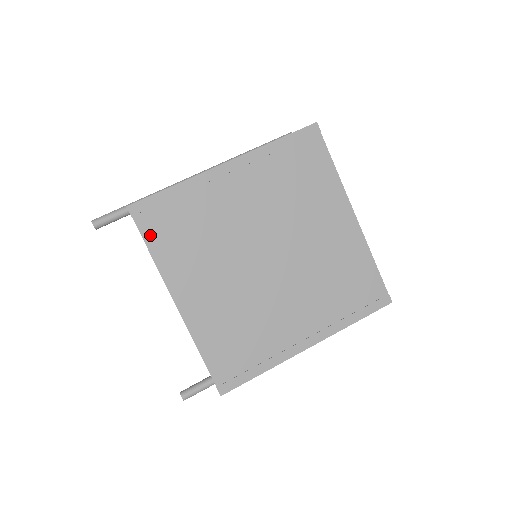
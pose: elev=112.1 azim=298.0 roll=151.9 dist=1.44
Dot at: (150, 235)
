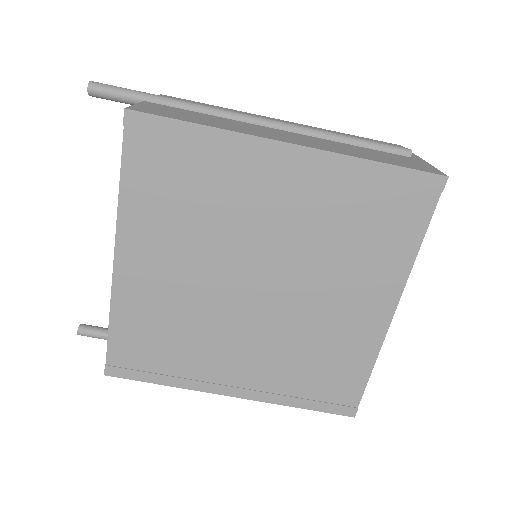
Dot at: (133, 164)
